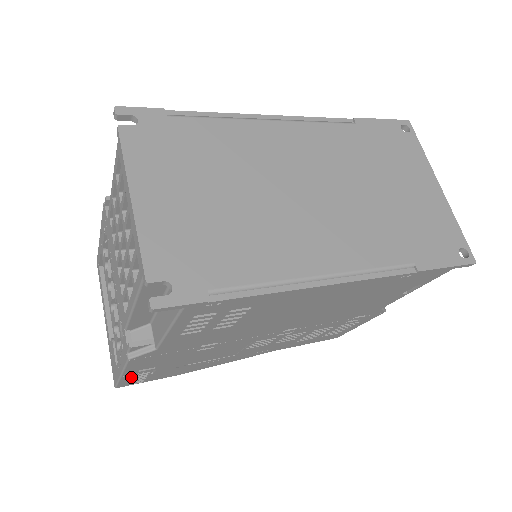
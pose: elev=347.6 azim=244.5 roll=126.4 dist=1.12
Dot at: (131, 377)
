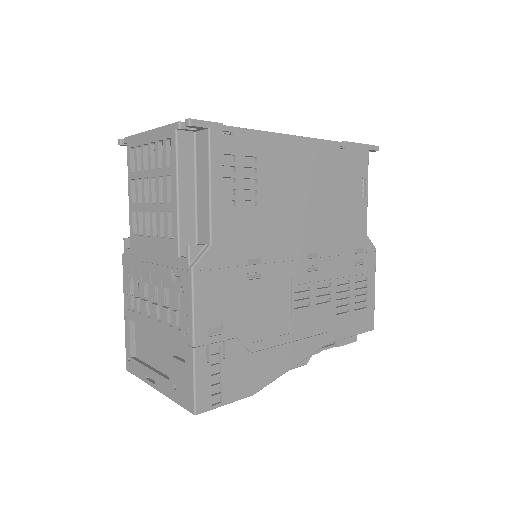
Dot at: (205, 361)
